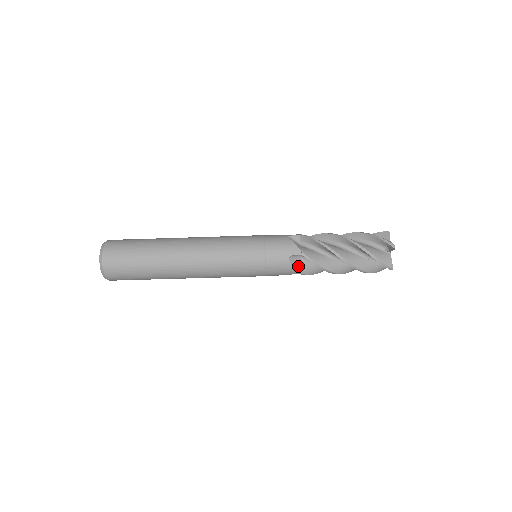
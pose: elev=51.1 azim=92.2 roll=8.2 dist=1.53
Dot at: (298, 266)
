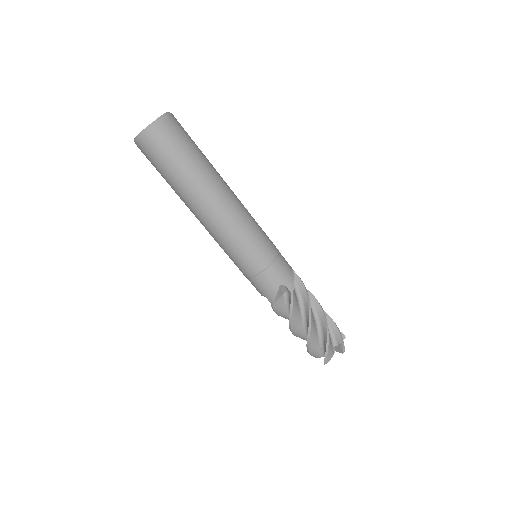
Dot at: (293, 282)
